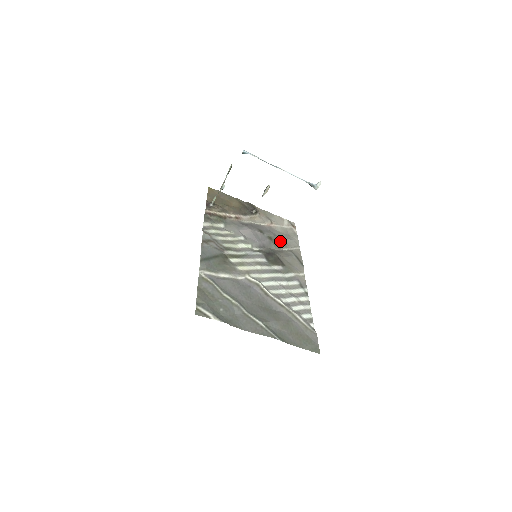
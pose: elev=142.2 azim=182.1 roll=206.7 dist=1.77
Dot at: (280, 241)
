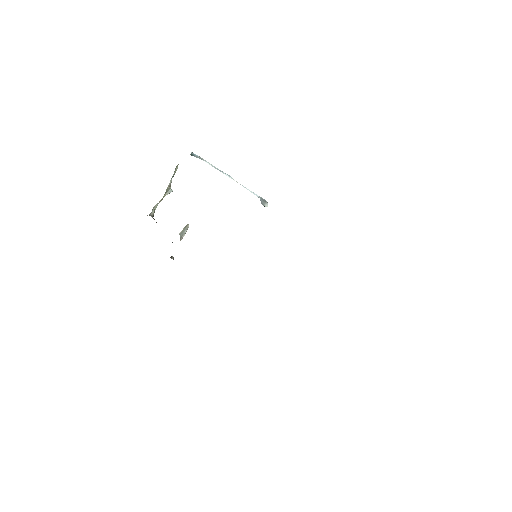
Dot at: occluded
